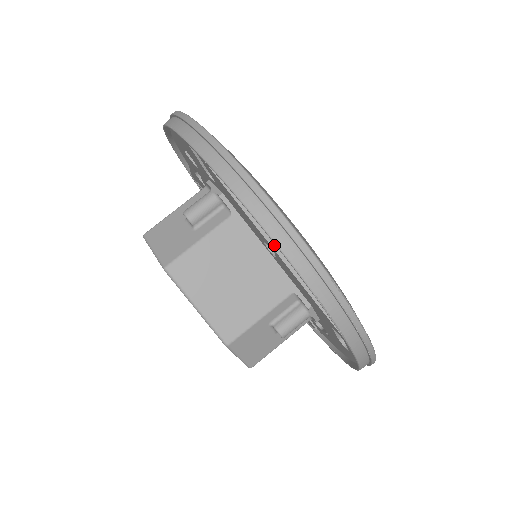
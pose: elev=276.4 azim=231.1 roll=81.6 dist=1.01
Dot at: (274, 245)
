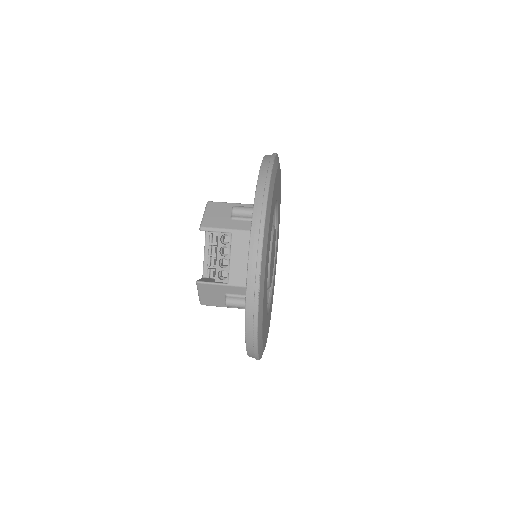
Dot at: occluded
